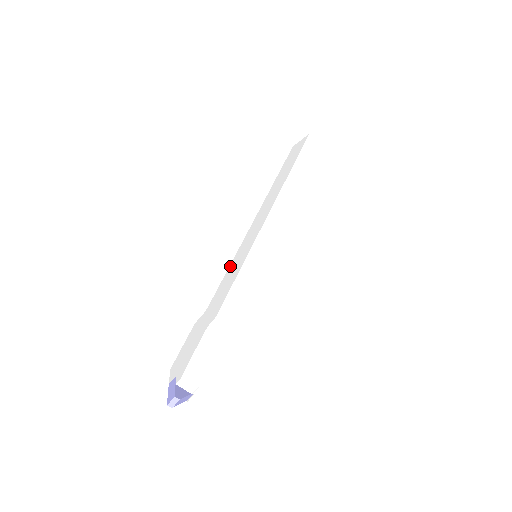
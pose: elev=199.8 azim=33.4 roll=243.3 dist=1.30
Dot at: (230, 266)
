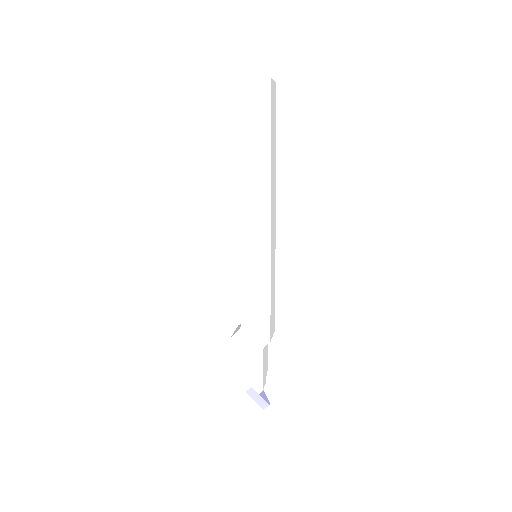
Dot at: (243, 280)
